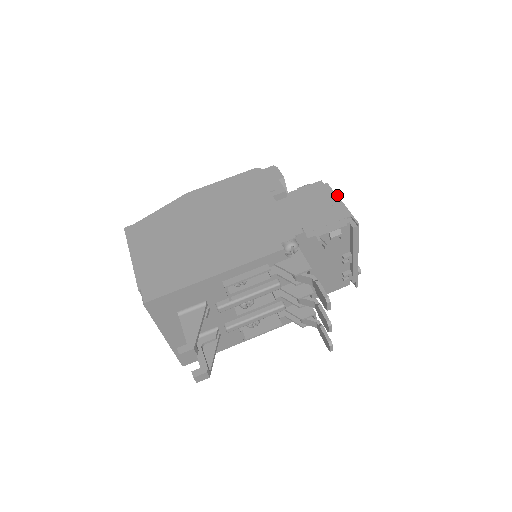
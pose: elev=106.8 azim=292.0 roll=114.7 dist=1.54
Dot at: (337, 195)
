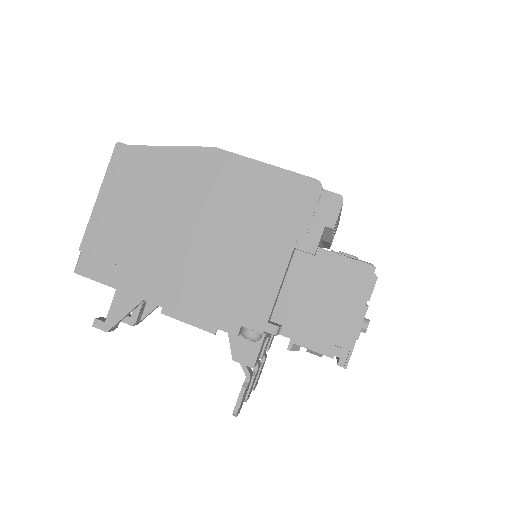
Dot at: occluded
